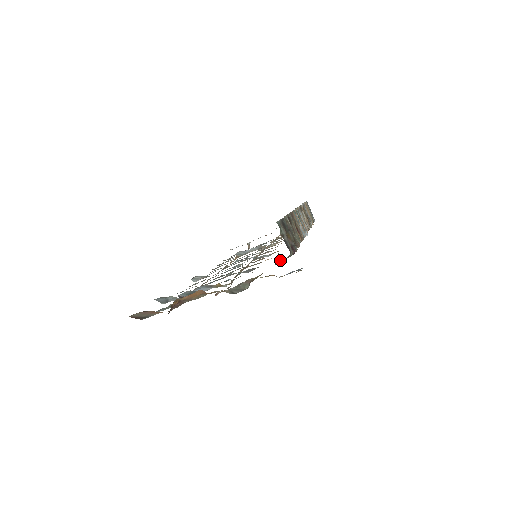
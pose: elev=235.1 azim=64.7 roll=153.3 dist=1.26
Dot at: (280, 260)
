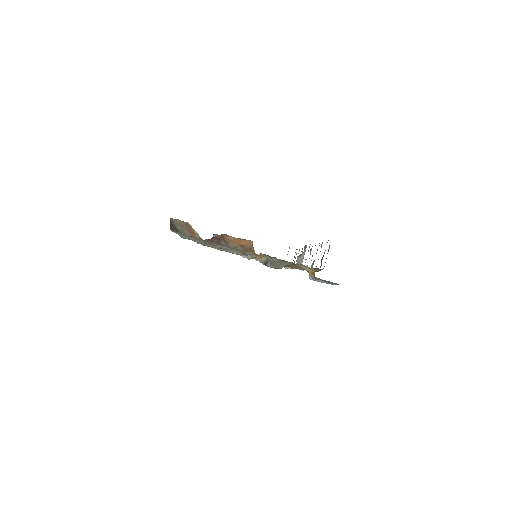
Dot at: occluded
